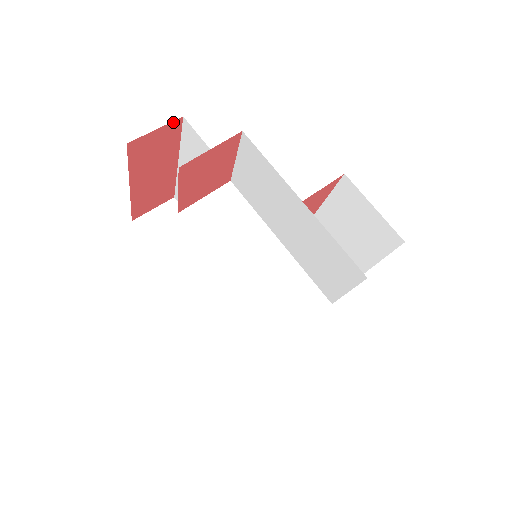
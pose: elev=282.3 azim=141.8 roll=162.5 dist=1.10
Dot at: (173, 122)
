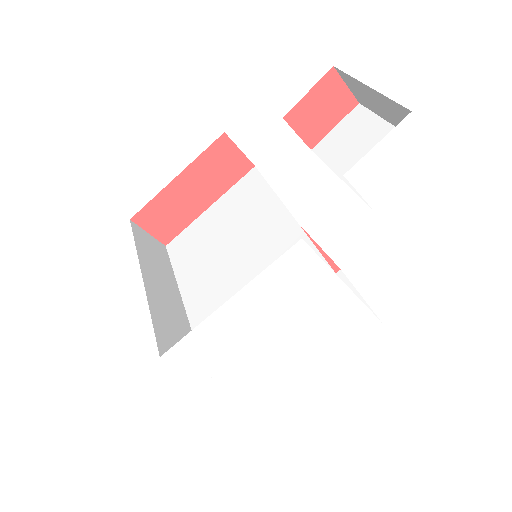
Dot at: (249, 161)
